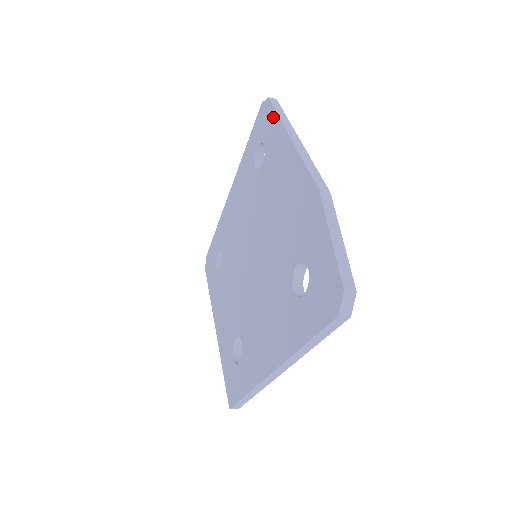
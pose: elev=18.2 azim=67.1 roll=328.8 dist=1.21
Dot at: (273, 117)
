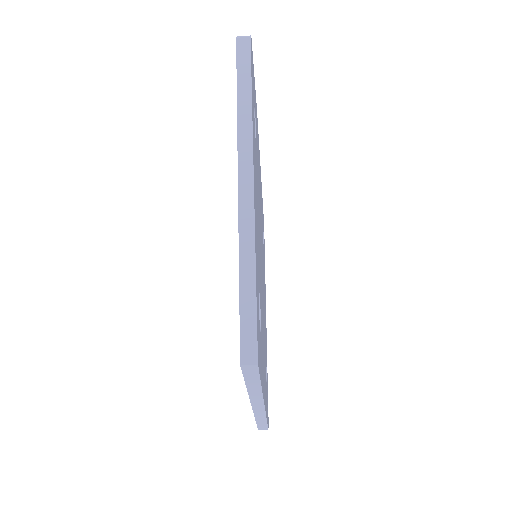
Dot at: occluded
